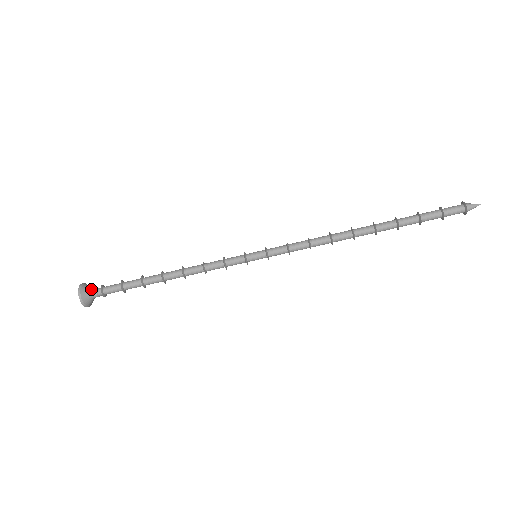
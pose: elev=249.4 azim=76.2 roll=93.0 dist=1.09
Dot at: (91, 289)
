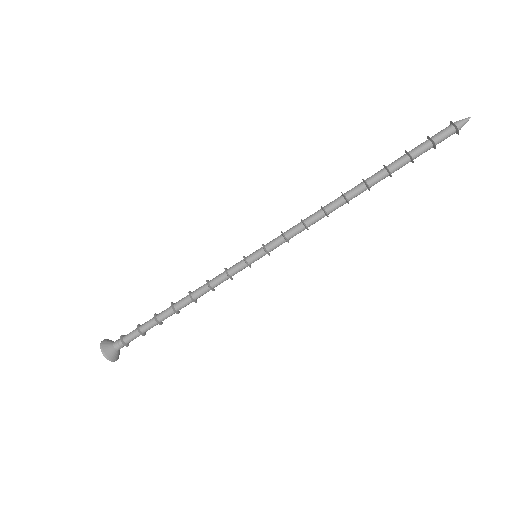
Dot at: (112, 344)
